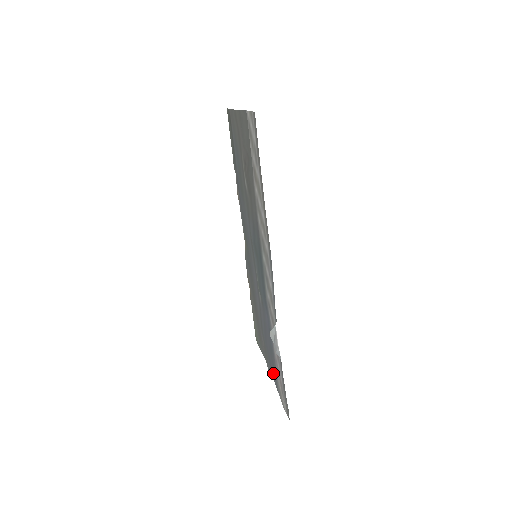
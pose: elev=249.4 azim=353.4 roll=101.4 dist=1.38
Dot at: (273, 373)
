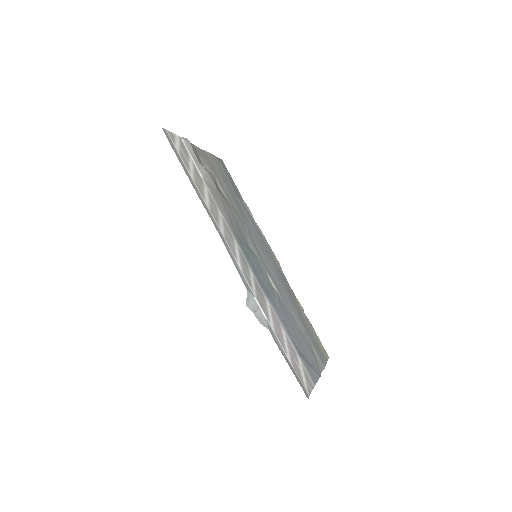
Dot at: (313, 369)
